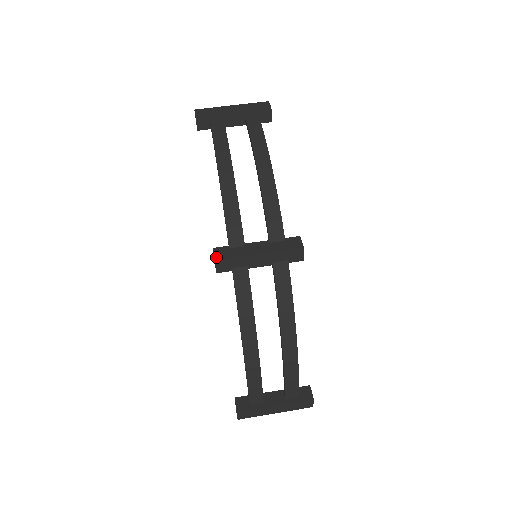
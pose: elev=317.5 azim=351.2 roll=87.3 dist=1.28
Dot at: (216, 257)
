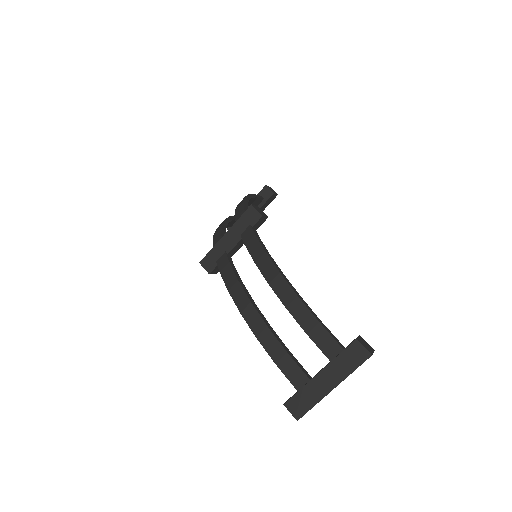
Dot at: (202, 261)
